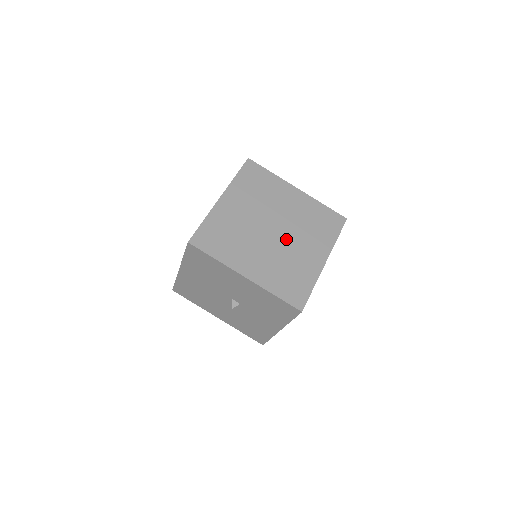
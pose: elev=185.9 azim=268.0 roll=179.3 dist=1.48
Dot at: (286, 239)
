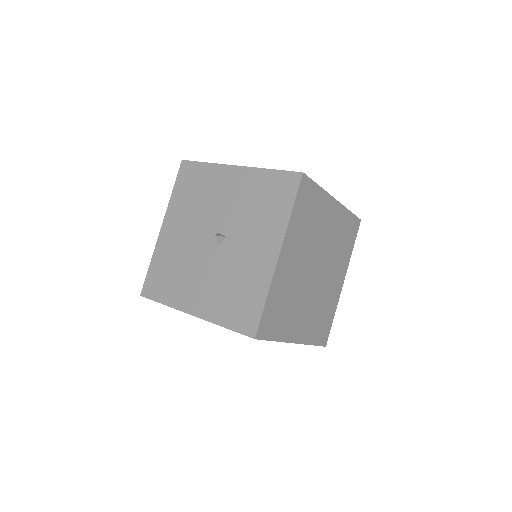
Dot at: occluded
